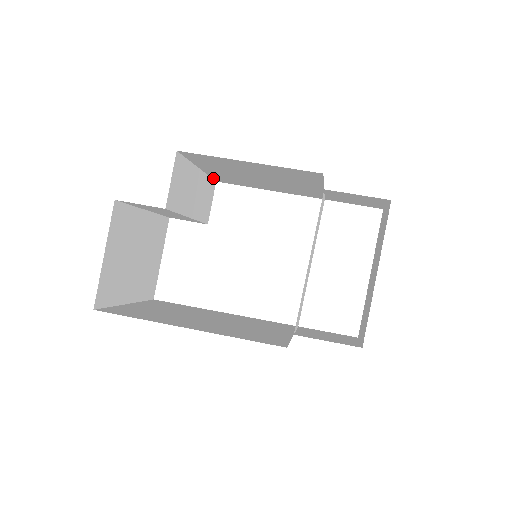
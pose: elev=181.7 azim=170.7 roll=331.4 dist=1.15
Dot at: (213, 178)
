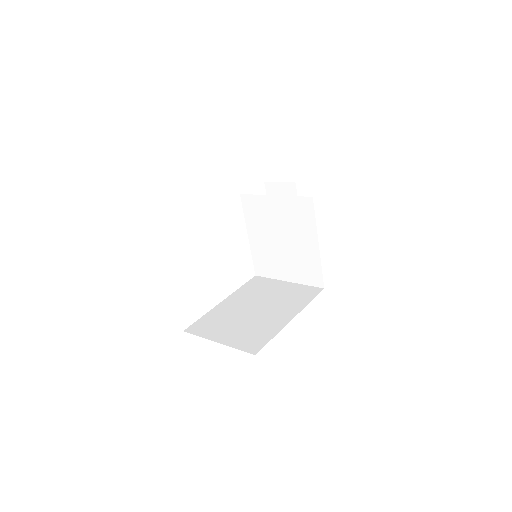
Dot at: occluded
